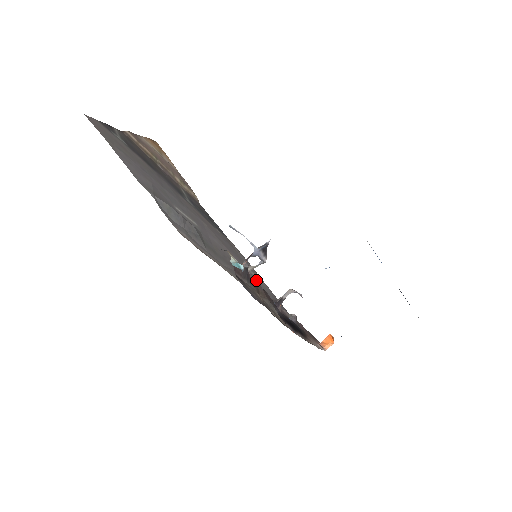
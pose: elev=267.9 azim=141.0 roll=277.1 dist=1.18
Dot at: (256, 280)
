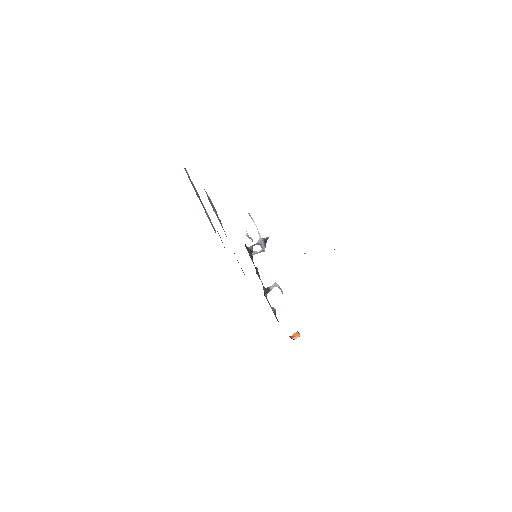
Dot at: occluded
